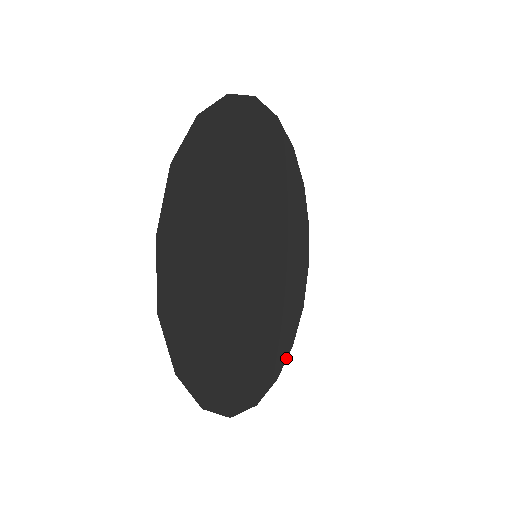
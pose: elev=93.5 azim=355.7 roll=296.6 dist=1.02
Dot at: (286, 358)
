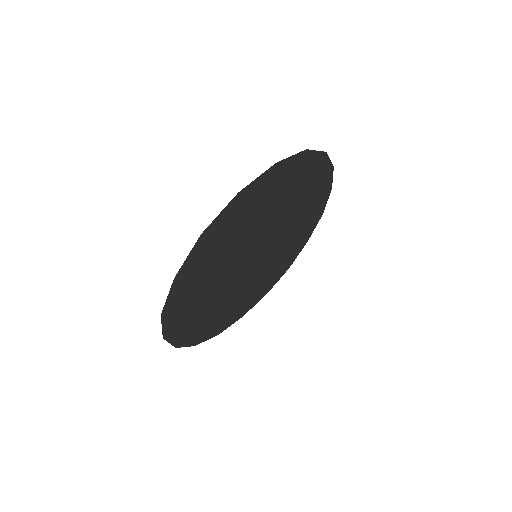
Dot at: occluded
